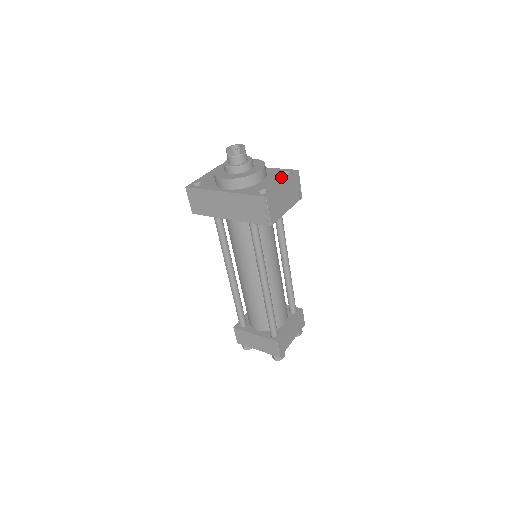
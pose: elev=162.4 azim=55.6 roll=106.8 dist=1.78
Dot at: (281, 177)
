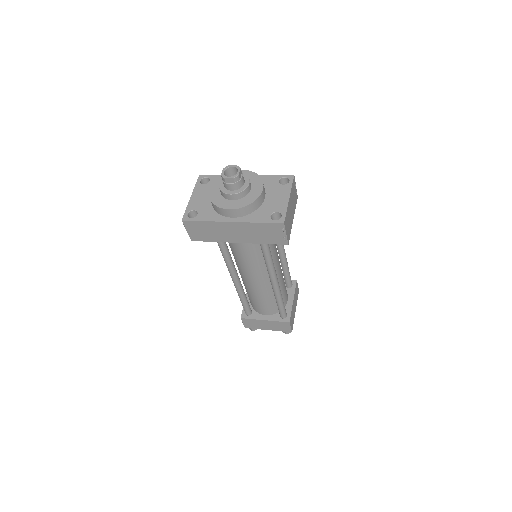
Dot at: (282, 189)
